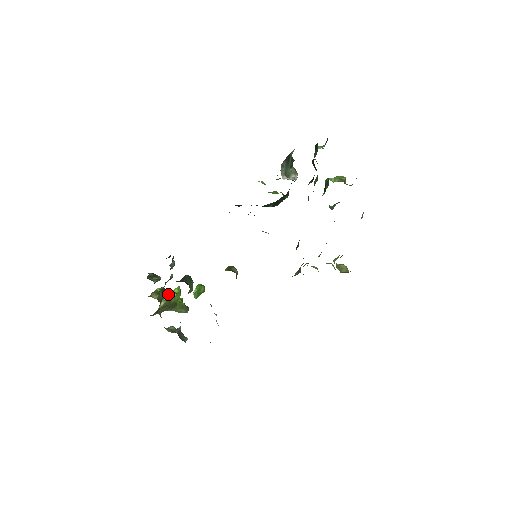
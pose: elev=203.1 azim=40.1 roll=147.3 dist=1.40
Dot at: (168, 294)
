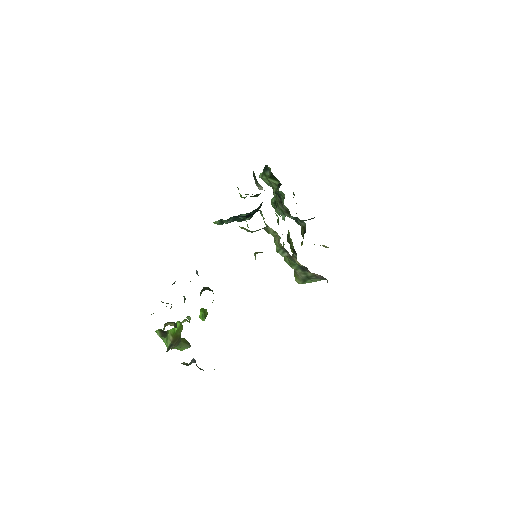
Dot at: (173, 329)
